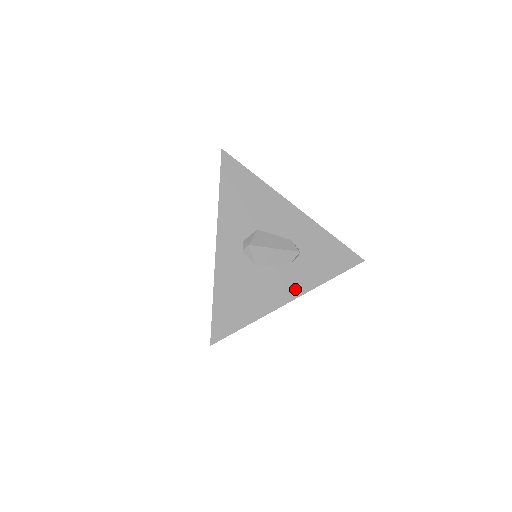
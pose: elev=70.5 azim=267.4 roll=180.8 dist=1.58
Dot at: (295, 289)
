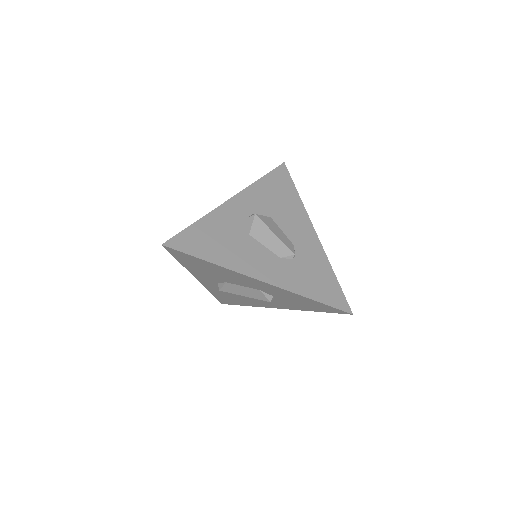
Dot at: (269, 276)
